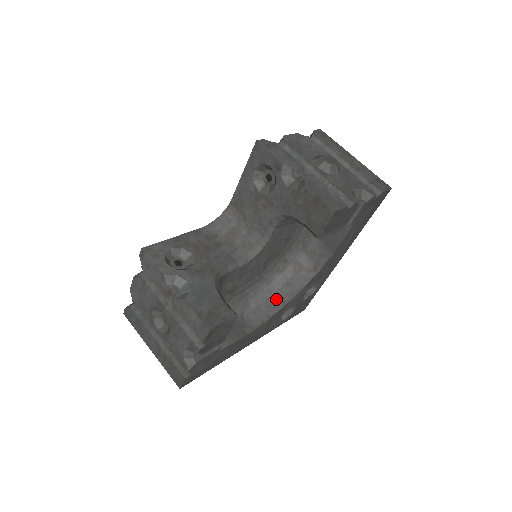
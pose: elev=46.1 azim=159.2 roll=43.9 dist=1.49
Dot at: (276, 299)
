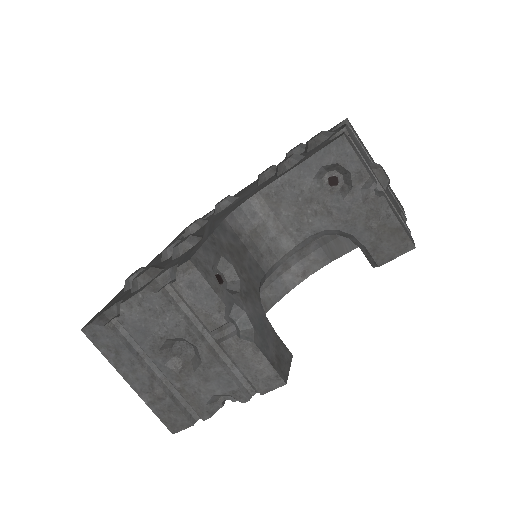
Dot at: occluded
